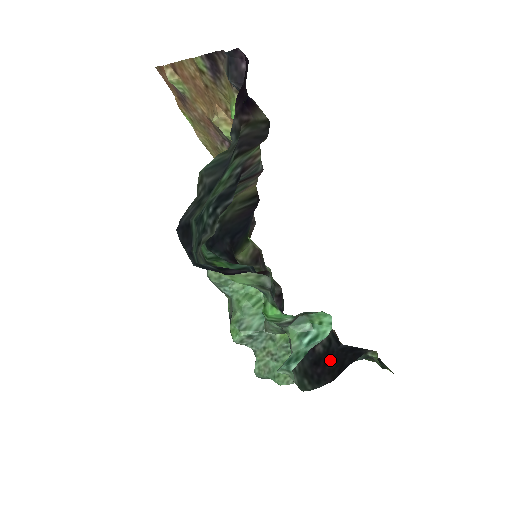
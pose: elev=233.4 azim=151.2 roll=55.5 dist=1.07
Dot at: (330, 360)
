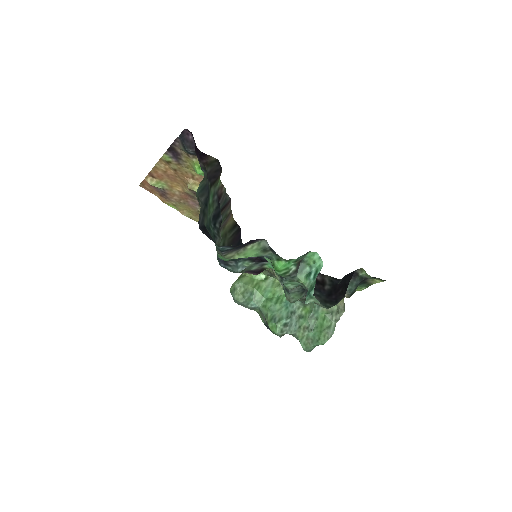
Dot at: (337, 289)
